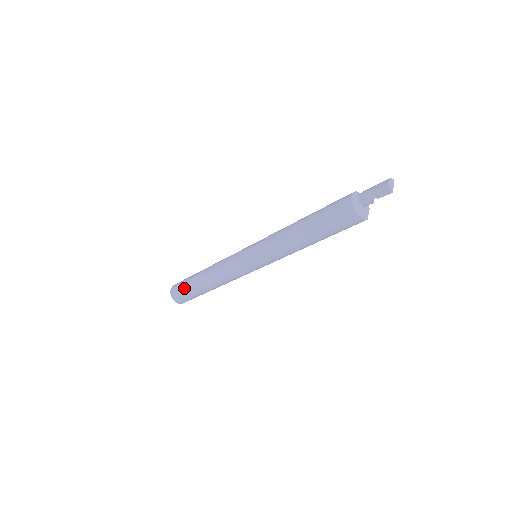
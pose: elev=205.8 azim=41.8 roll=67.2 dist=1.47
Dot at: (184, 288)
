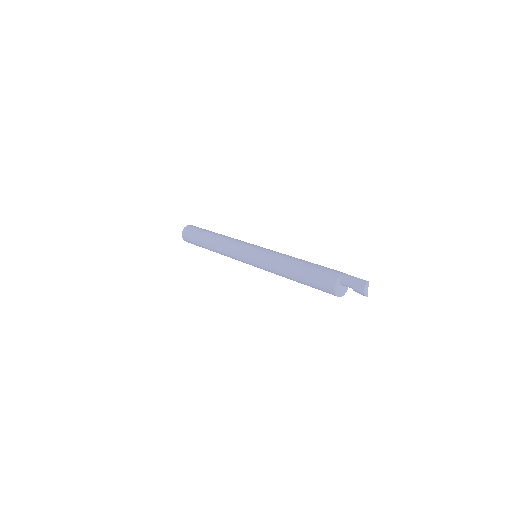
Dot at: (196, 245)
